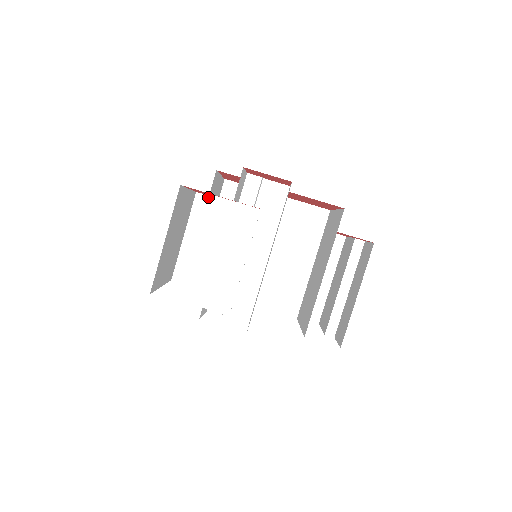
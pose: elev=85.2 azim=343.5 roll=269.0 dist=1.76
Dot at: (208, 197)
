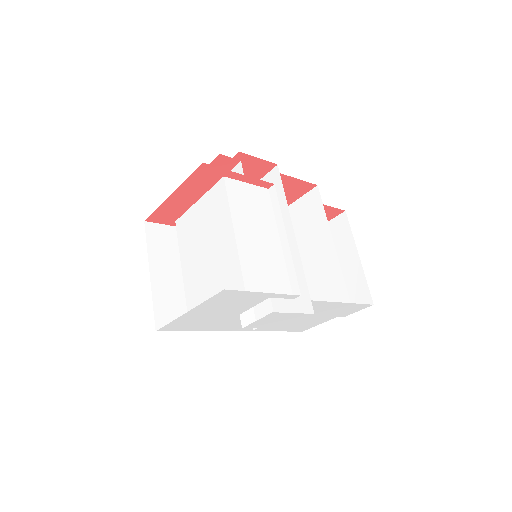
Dot at: (158, 225)
